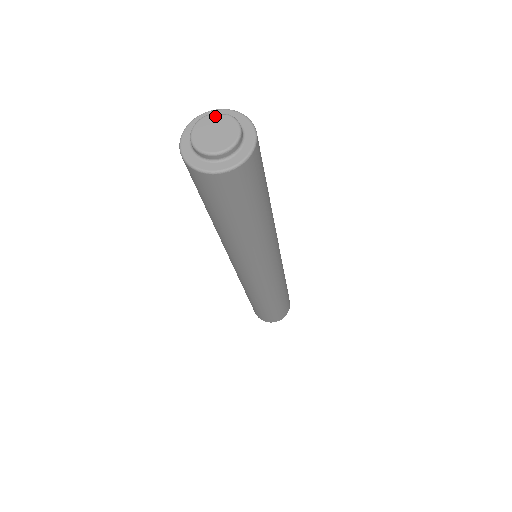
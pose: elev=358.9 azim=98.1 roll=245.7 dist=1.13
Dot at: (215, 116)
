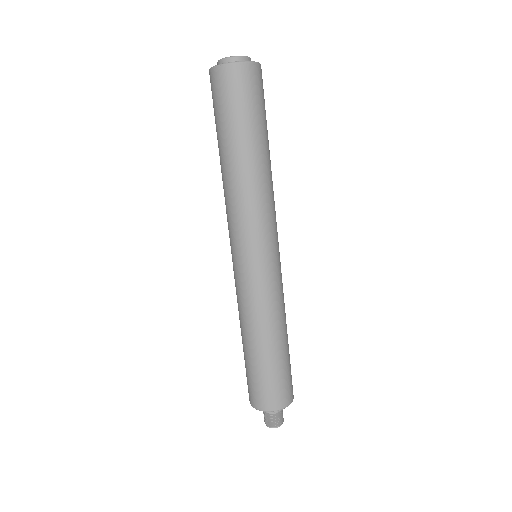
Dot at: occluded
